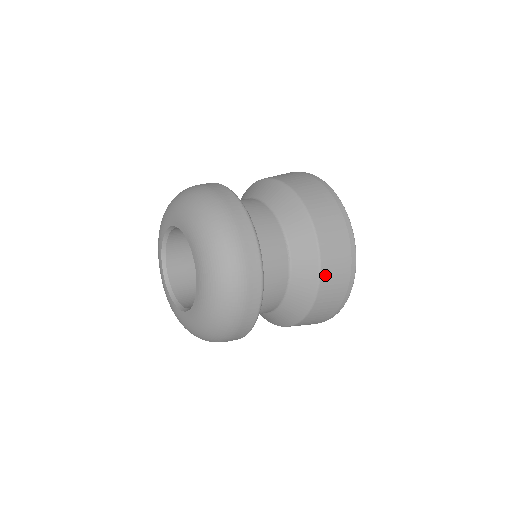
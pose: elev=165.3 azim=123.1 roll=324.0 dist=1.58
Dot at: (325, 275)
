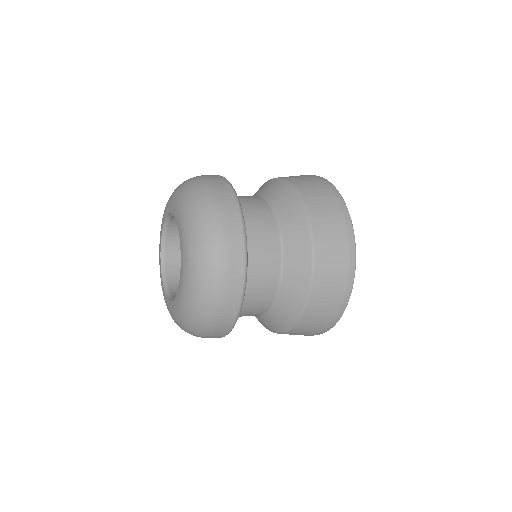
Dot at: (319, 246)
